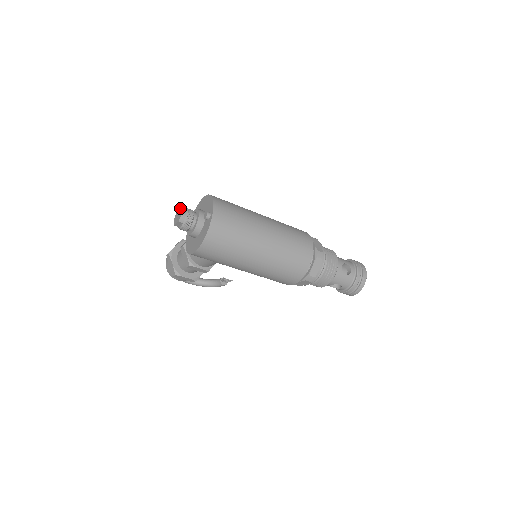
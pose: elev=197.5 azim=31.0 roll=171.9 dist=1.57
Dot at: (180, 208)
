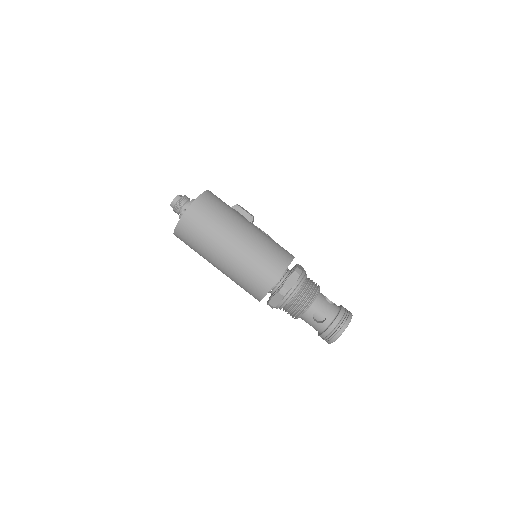
Dot at: occluded
